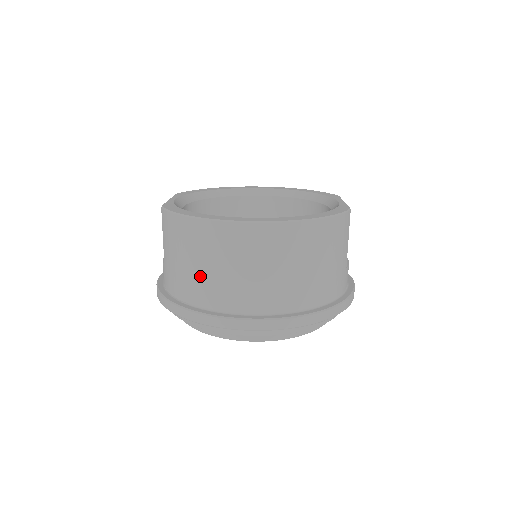
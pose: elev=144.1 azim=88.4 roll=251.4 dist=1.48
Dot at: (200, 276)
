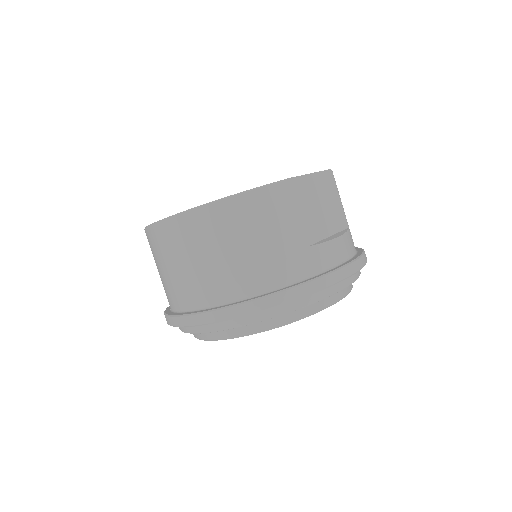
Dot at: (163, 280)
